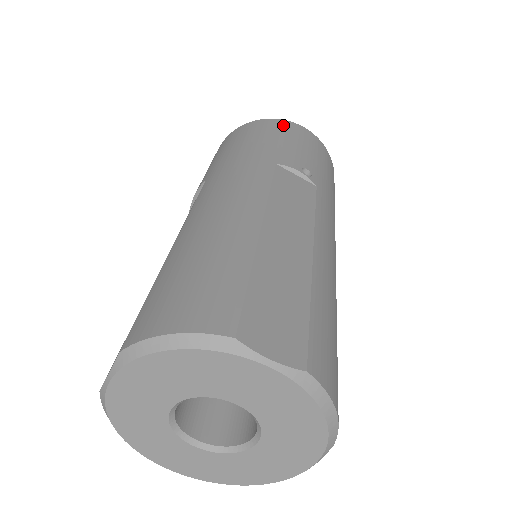
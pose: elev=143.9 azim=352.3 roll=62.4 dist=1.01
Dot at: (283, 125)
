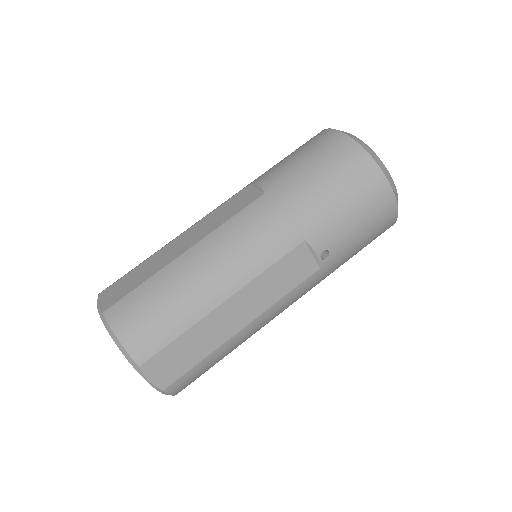
Dot at: (374, 185)
